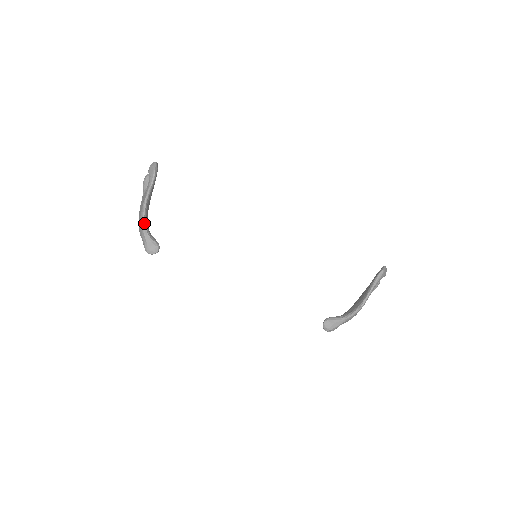
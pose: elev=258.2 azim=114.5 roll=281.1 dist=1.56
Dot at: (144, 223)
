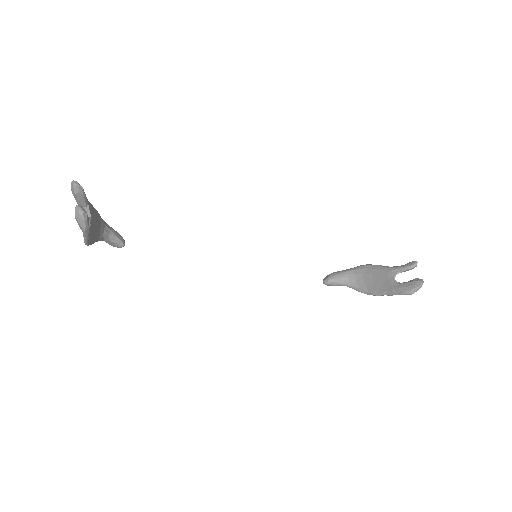
Dot at: (94, 242)
